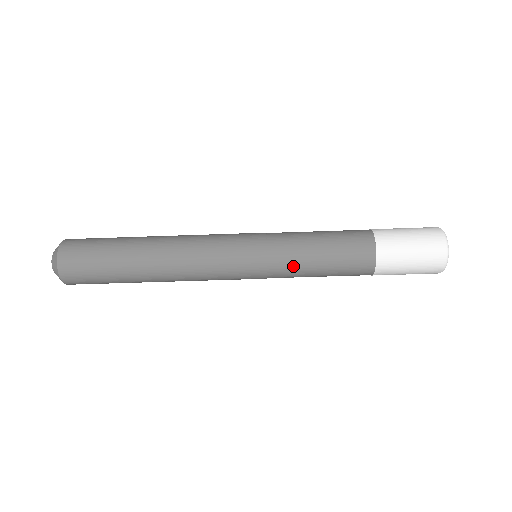
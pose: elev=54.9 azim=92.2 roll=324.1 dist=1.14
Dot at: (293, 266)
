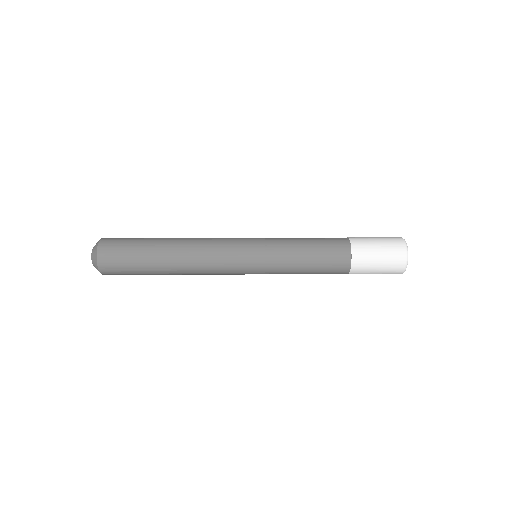
Dot at: (286, 262)
